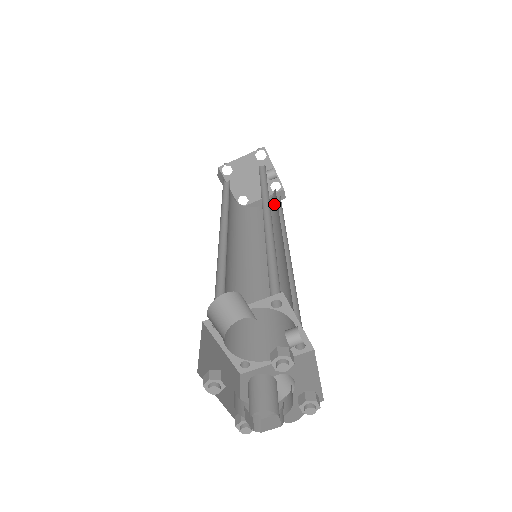
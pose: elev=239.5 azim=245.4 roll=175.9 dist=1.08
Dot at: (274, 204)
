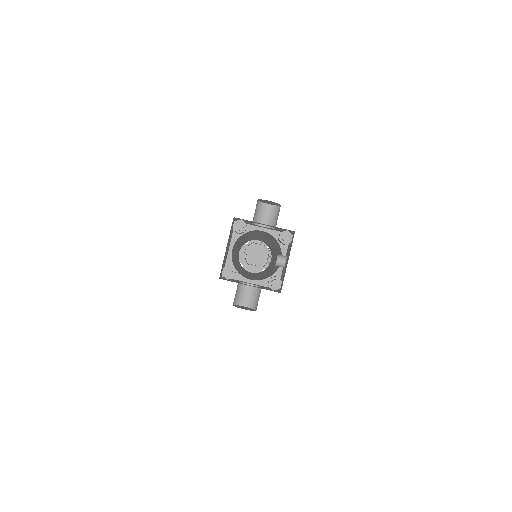
Dot at: occluded
